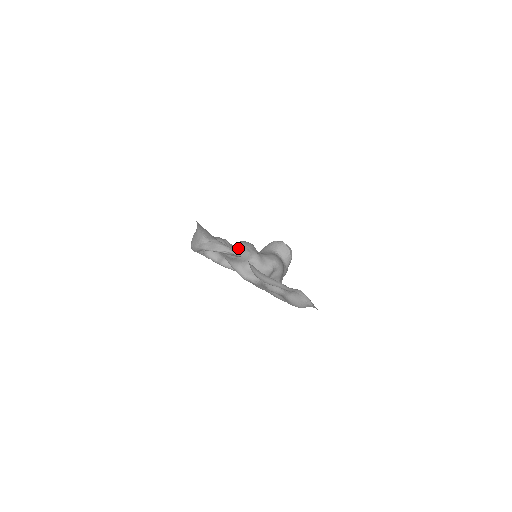
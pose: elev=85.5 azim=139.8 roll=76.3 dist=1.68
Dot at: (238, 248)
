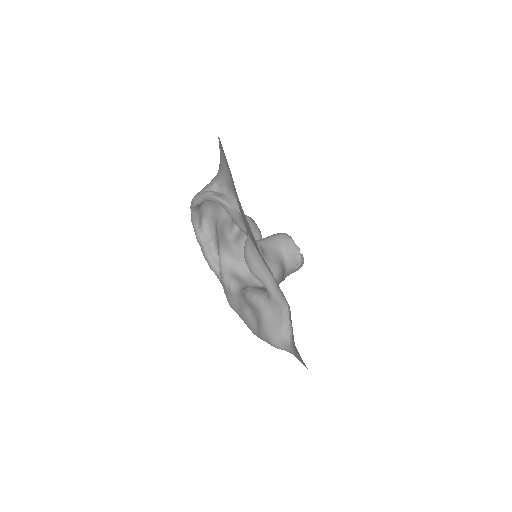
Dot at: (242, 232)
